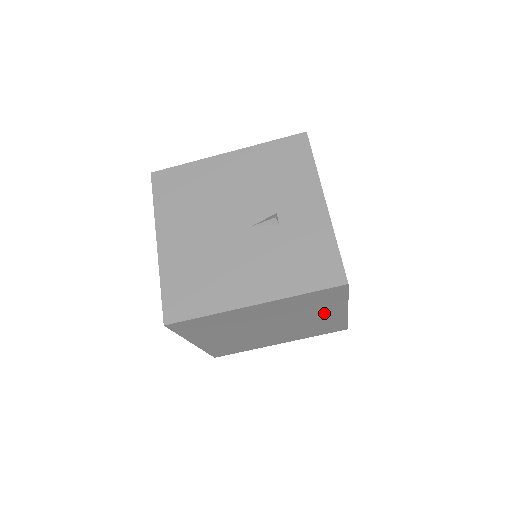
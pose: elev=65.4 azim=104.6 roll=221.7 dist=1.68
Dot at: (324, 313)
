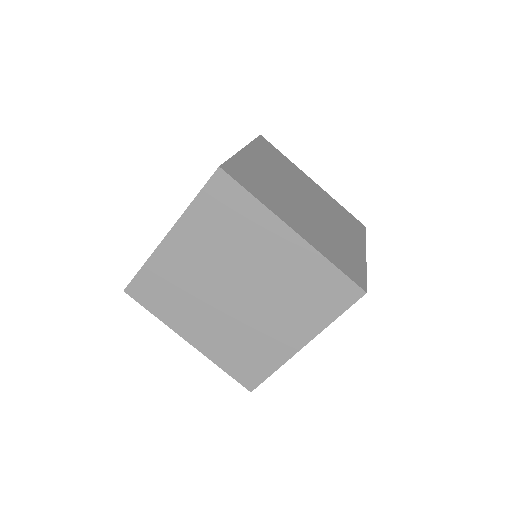
Dot at: (269, 244)
